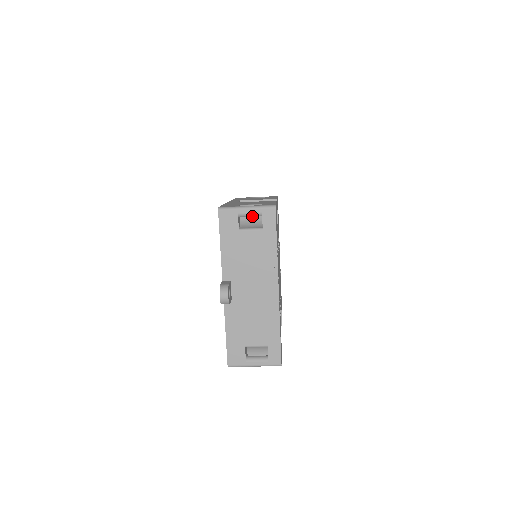
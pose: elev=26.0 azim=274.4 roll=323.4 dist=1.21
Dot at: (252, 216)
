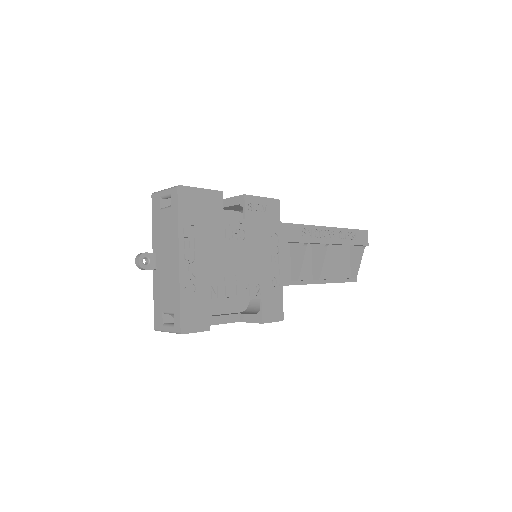
Dot at: (168, 197)
